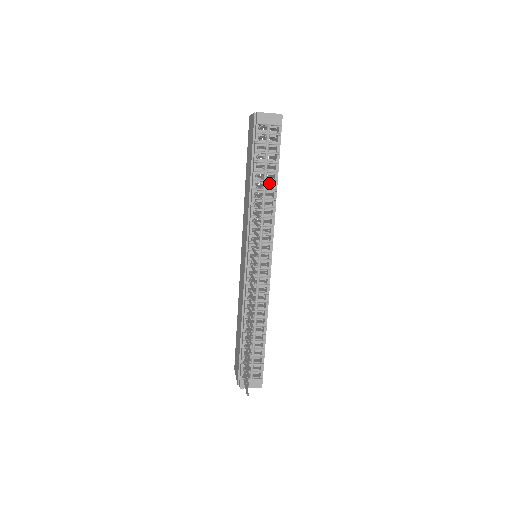
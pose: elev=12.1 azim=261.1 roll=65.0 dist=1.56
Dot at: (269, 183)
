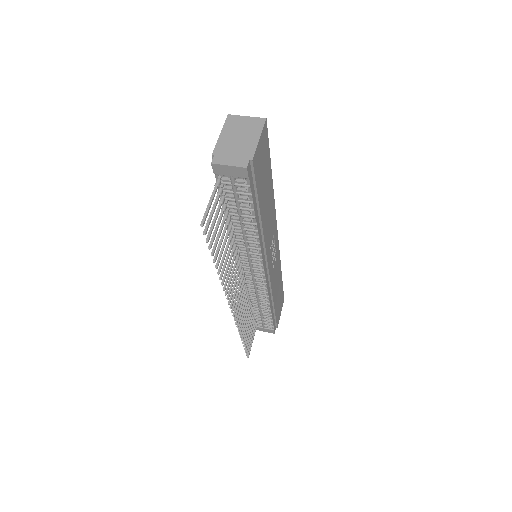
Dot at: (247, 224)
